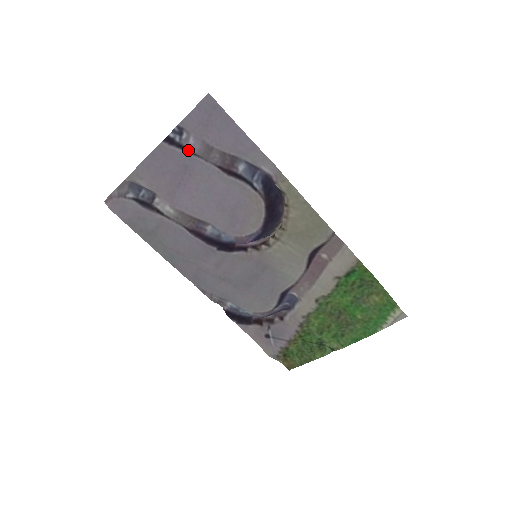
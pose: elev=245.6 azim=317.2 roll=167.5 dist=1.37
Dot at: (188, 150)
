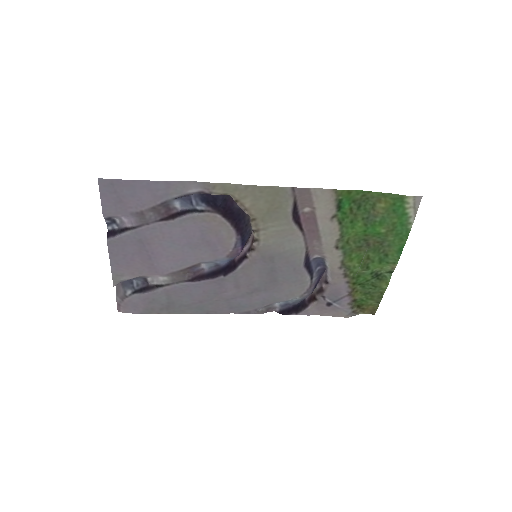
Dot at: (129, 228)
